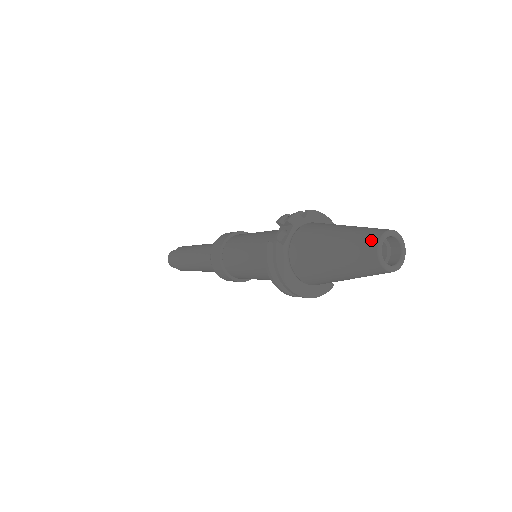
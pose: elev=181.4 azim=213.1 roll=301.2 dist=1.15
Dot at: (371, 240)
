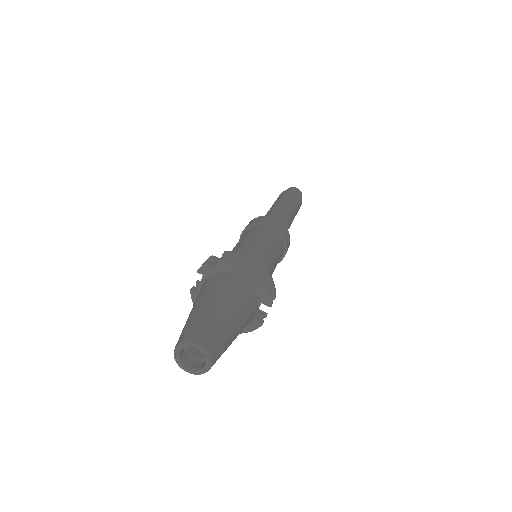
Dot at: (176, 345)
